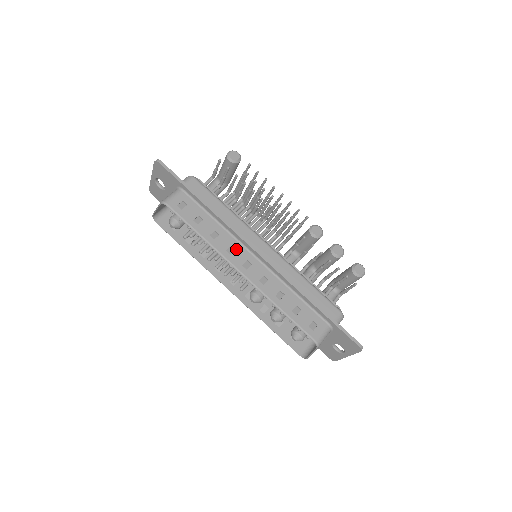
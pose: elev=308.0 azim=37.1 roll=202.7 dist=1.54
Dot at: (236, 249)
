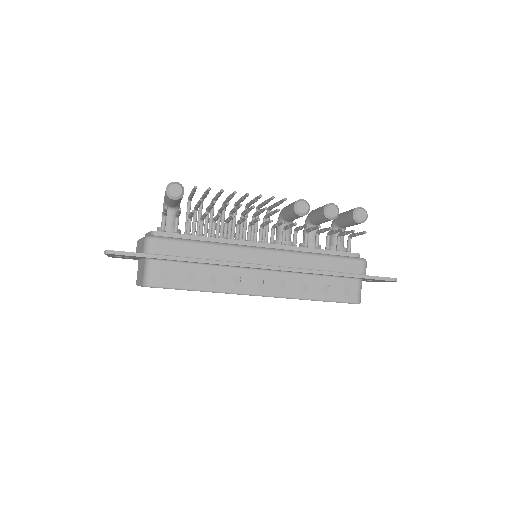
Dot at: (241, 277)
